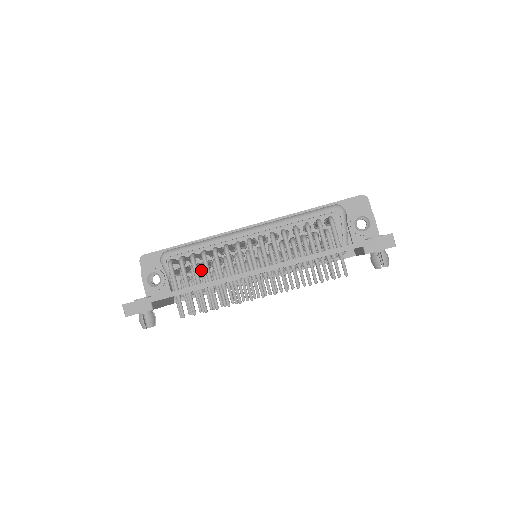
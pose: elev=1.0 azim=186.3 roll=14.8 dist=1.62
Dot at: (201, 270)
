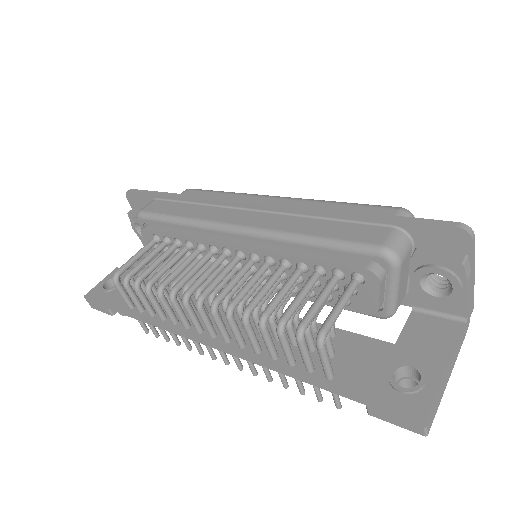
Dot at: occluded
